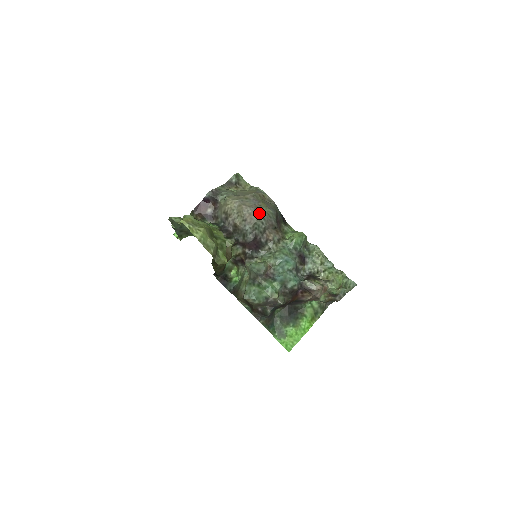
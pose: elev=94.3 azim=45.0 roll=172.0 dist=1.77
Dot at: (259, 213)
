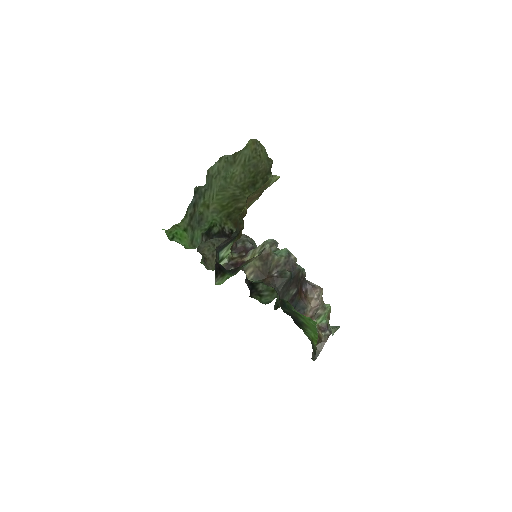
Dot at: occluded
